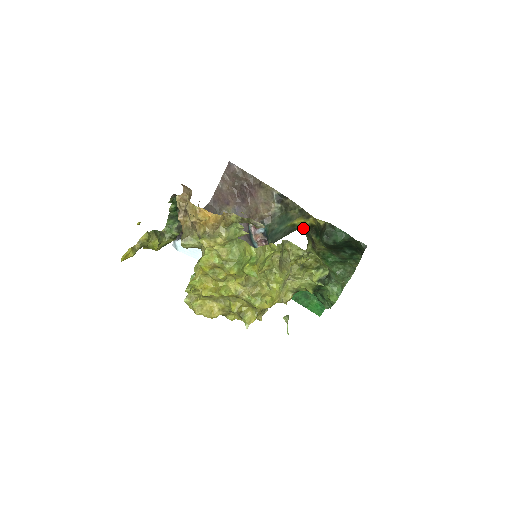
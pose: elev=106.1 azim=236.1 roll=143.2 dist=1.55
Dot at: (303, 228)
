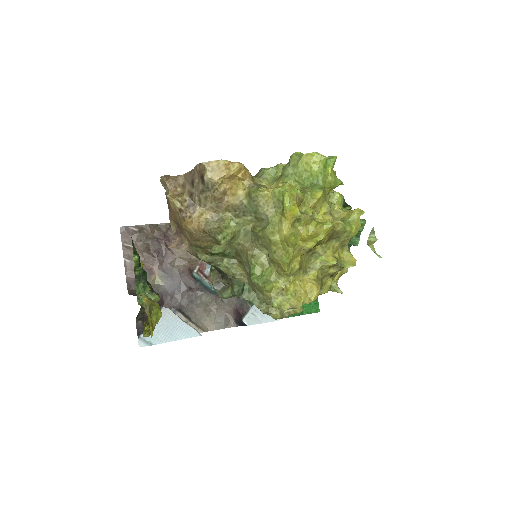
Dot at: occluded
